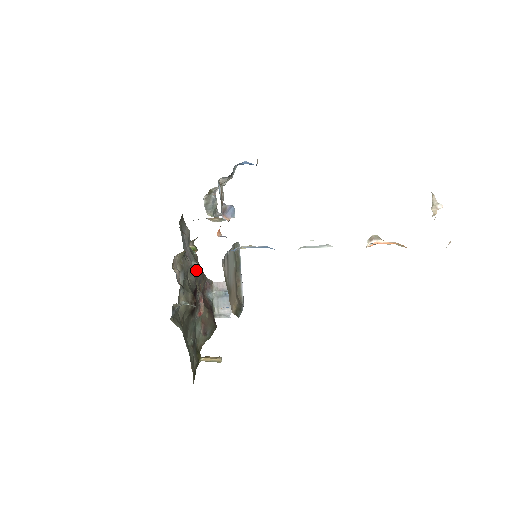
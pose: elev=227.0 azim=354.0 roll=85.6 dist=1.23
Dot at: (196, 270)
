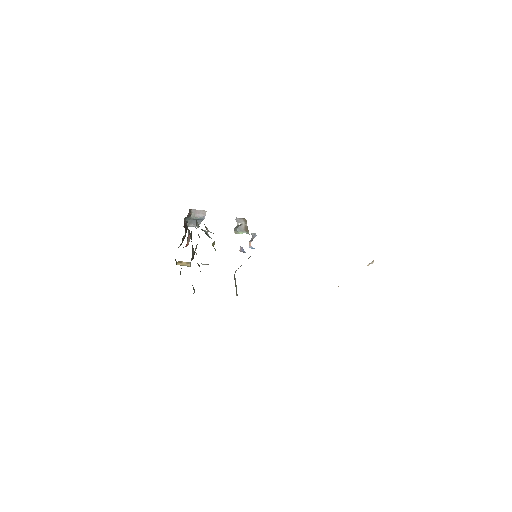
Dot at: occluded
